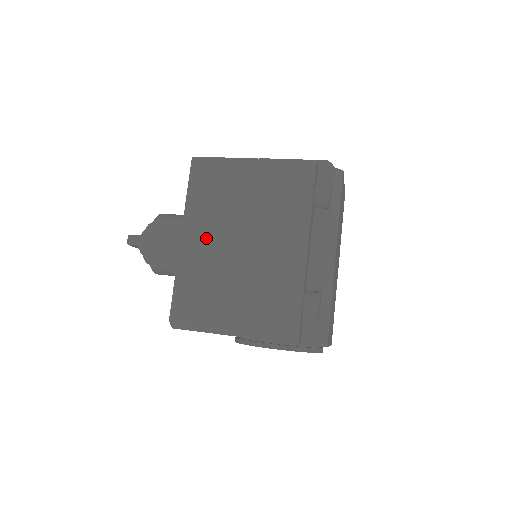
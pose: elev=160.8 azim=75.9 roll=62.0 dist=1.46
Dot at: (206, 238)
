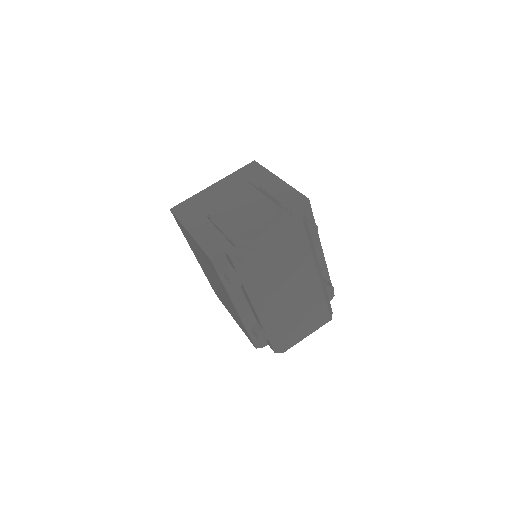
Dot at: (202, 265)
